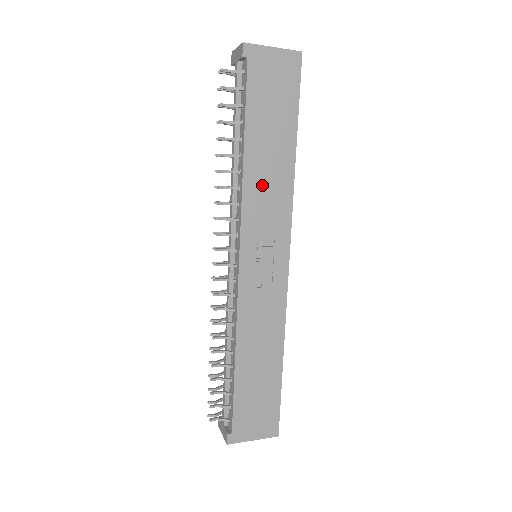
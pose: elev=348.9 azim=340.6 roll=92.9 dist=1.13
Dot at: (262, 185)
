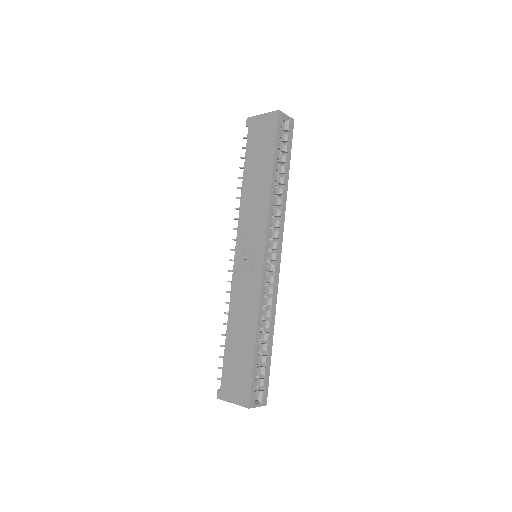
Dot at: (251, 202)
